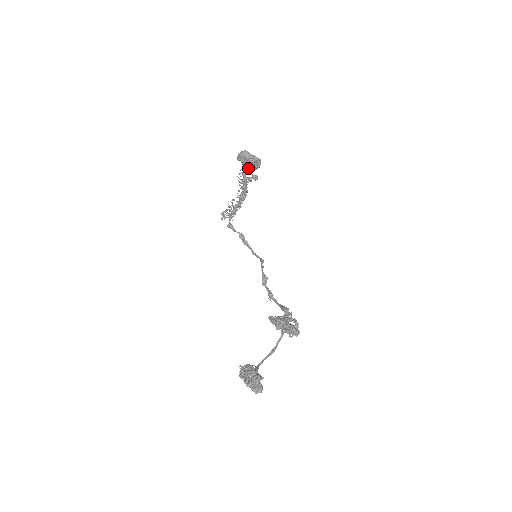
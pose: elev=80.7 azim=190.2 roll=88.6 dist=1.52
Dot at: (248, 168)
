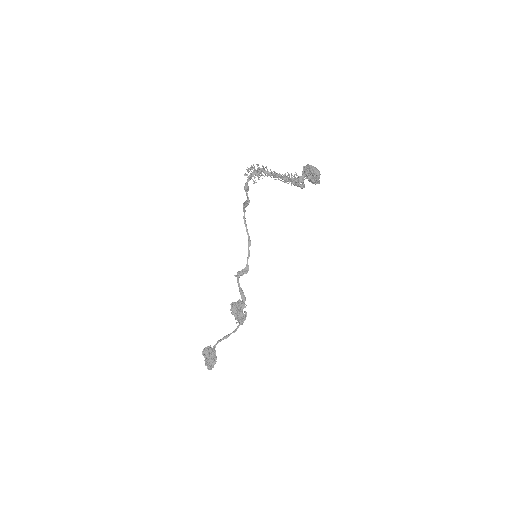
Dot at: (306, 178)
